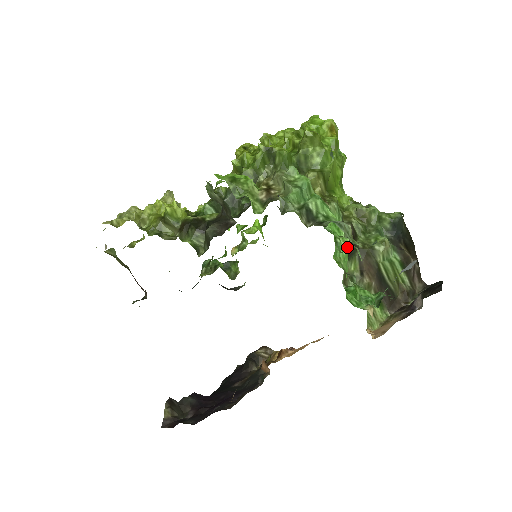
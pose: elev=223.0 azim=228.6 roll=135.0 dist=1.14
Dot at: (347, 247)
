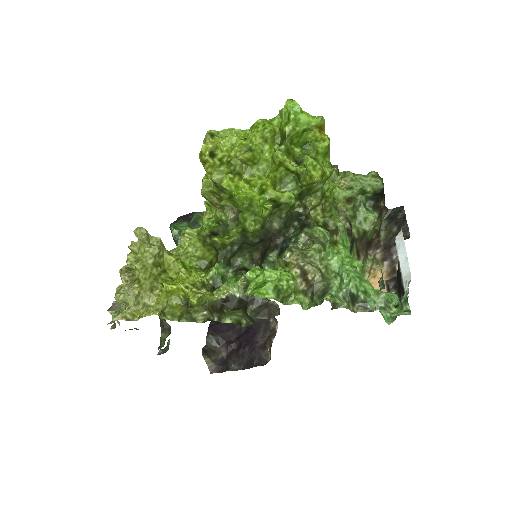
Dot at: (361, 269)
